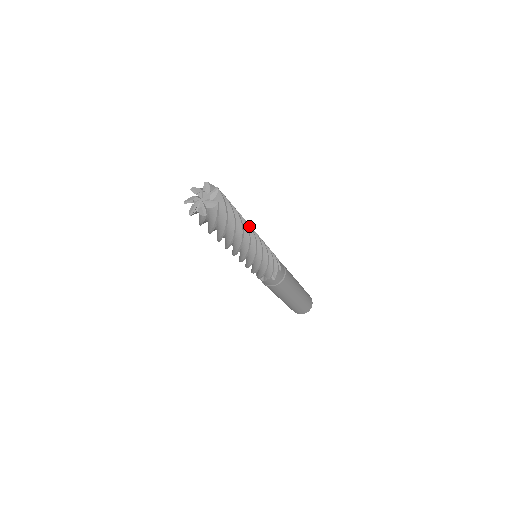
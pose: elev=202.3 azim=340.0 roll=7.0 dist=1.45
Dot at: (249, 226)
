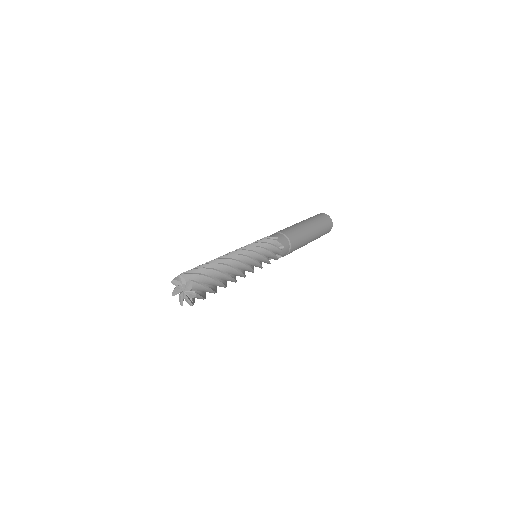
Dot at: (239, 273)
